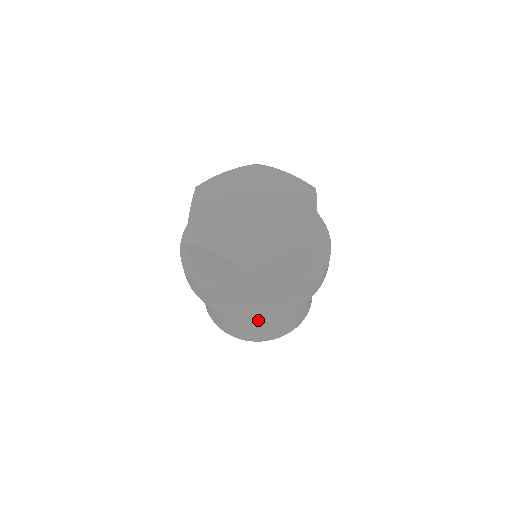
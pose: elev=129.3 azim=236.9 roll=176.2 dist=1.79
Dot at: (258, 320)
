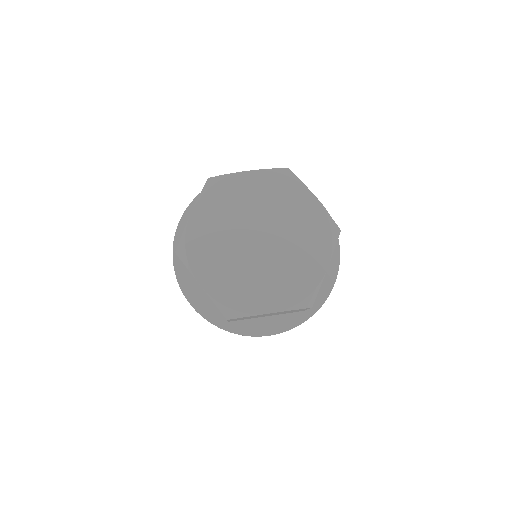
Dot at: occluded
